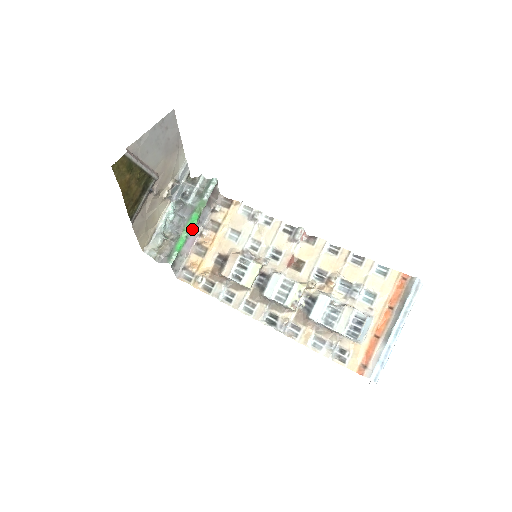
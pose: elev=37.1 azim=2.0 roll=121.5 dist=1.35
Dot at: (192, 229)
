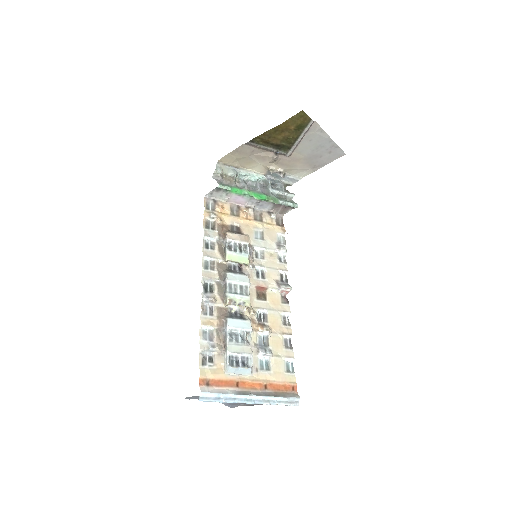
Dot at: (252, 198)
